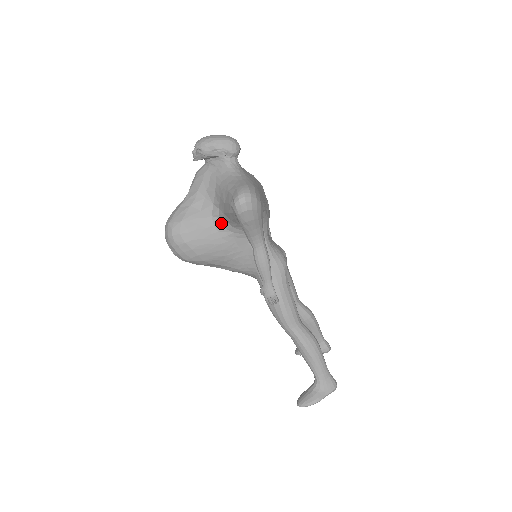
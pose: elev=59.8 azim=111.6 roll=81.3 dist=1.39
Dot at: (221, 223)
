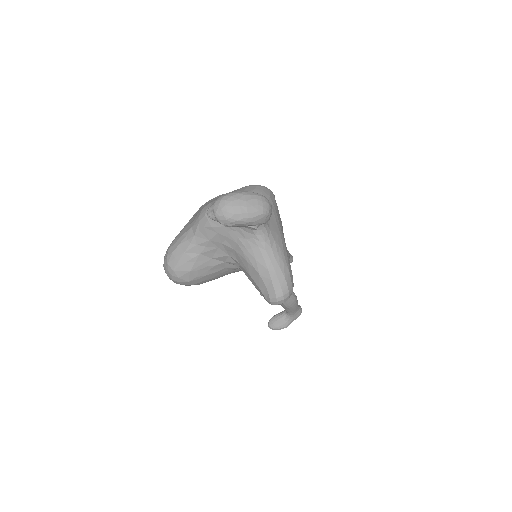
Dot at: (235, 267)
